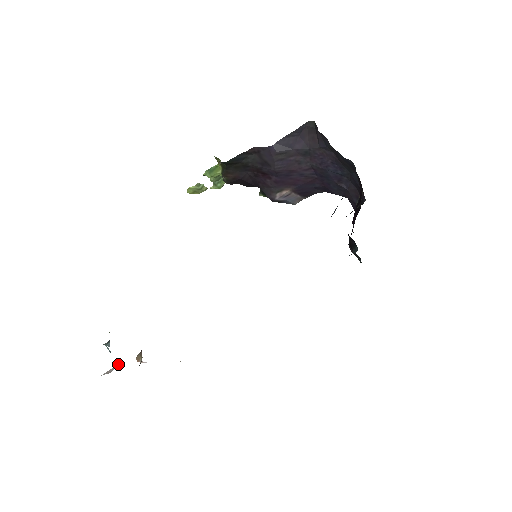
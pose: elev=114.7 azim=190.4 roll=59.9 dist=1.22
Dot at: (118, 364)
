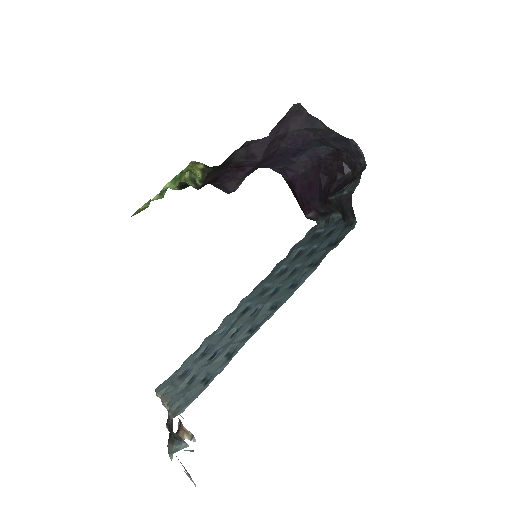
Dot at: occluded
